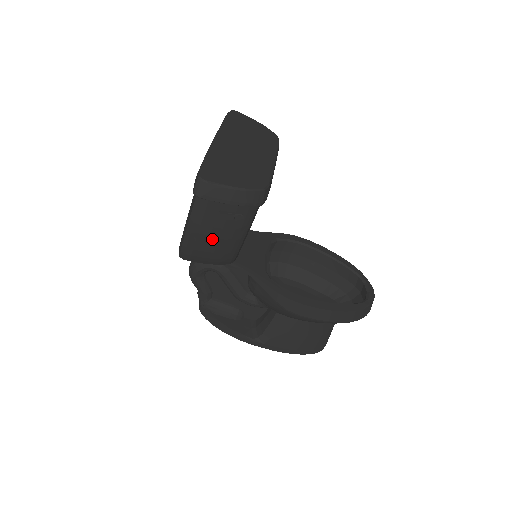
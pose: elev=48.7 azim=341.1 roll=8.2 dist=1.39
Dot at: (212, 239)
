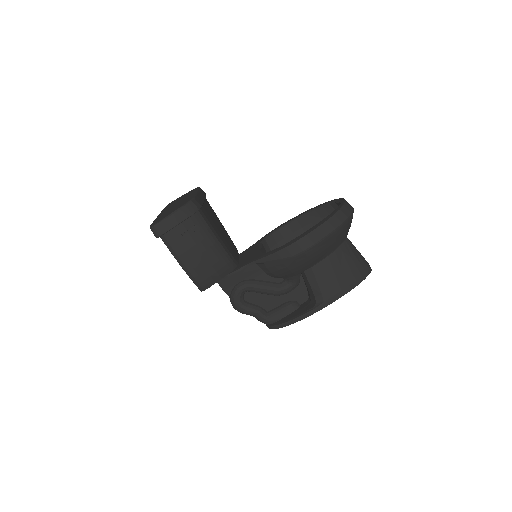
Dot at: (199, 257)
